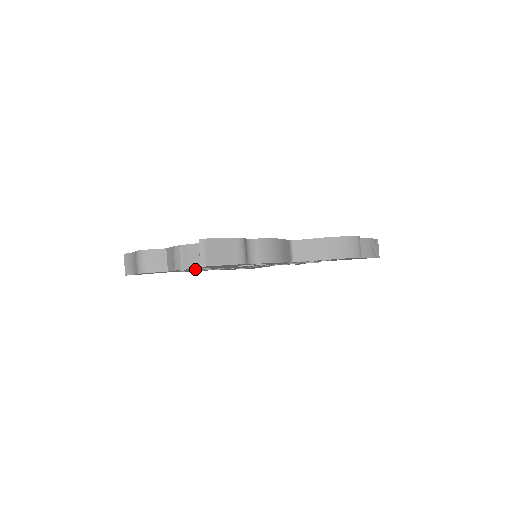
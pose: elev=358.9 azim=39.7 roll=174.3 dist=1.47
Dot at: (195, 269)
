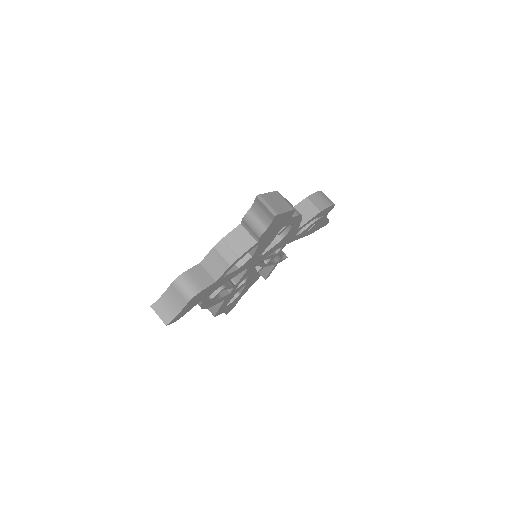
Dot at: (234, 271)
